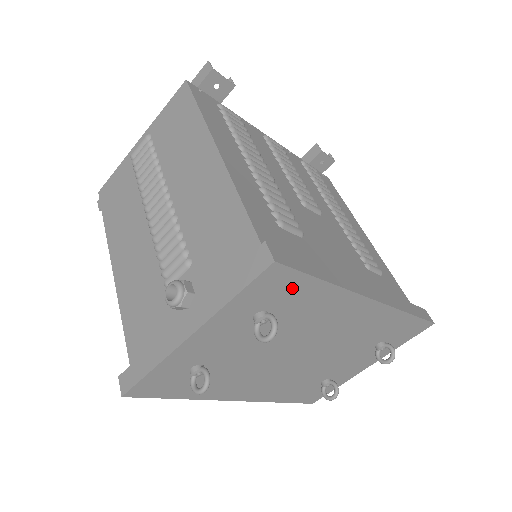
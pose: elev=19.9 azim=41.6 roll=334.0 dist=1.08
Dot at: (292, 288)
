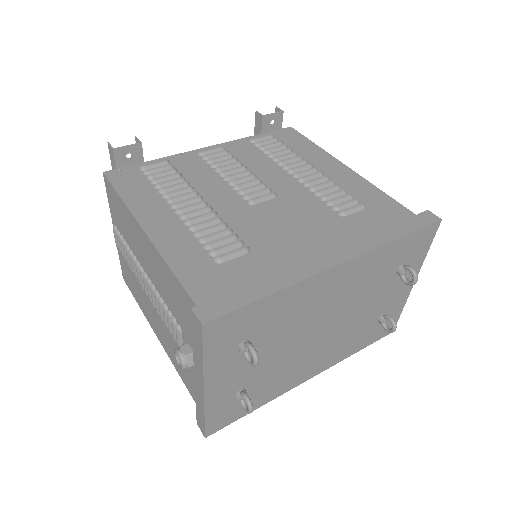
Dot at: (244, 319)
